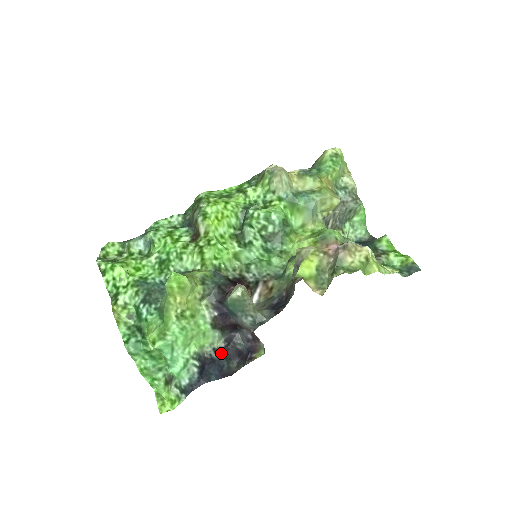
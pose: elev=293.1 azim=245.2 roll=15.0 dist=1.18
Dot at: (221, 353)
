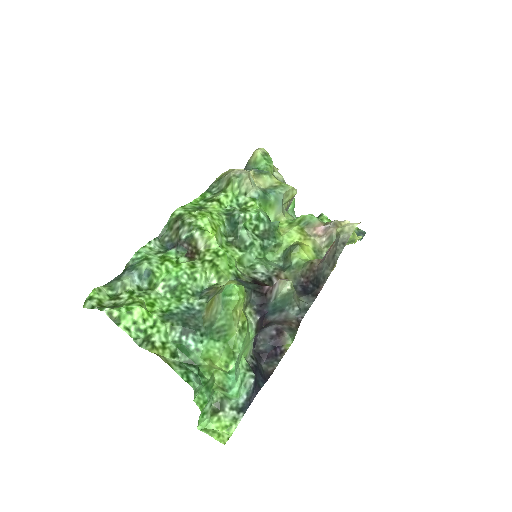
Dot at: (256, 359)
